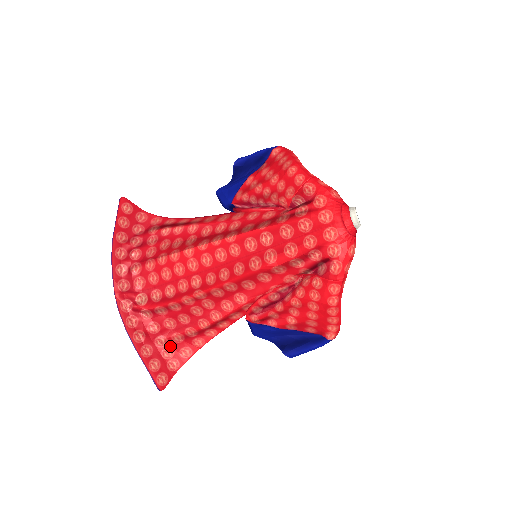
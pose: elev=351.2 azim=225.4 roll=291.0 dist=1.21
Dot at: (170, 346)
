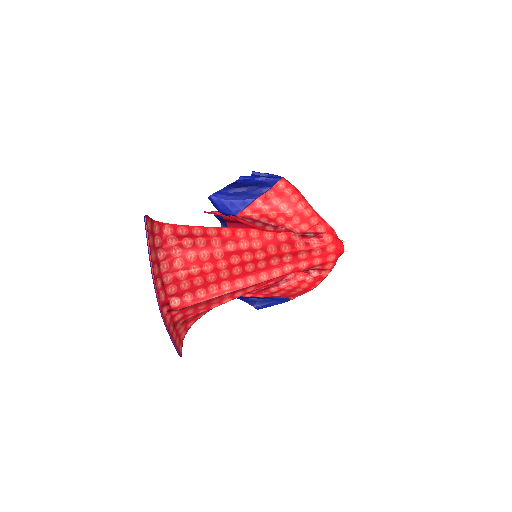
Dot at: (183, 324)
